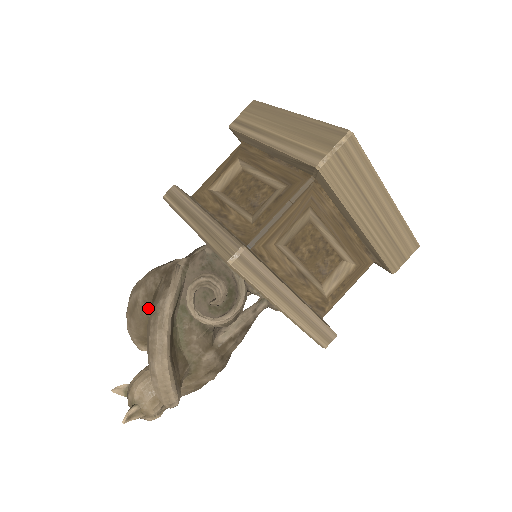
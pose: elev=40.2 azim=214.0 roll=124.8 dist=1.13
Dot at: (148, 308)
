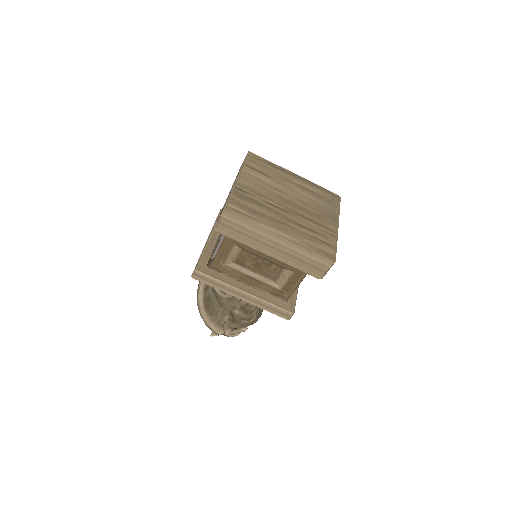
Dot at: occluded
